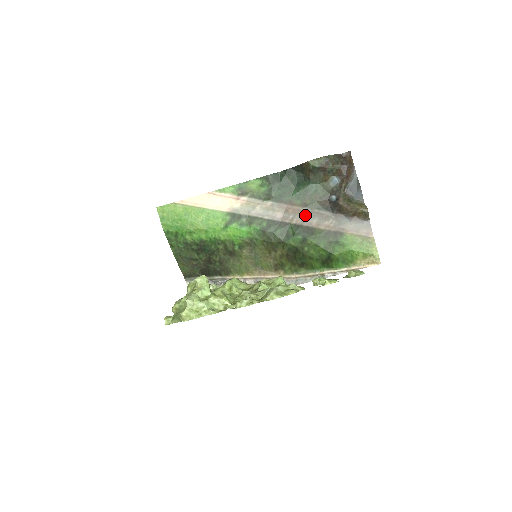
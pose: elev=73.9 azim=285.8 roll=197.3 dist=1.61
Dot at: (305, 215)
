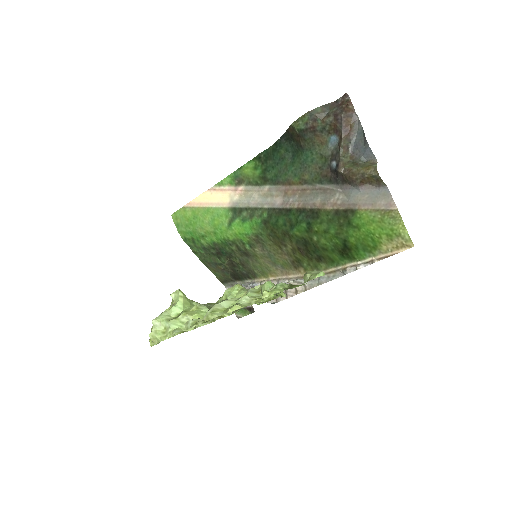
Dot at: (306, 195)
